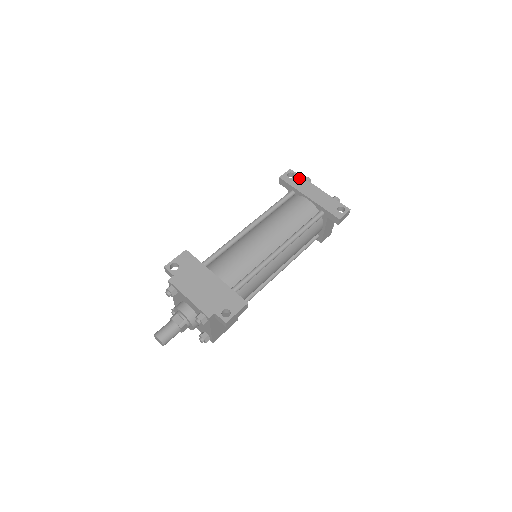
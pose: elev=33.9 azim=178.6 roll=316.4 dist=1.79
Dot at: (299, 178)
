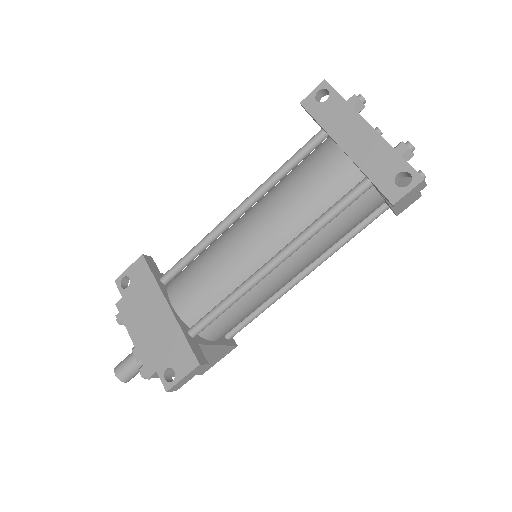
Dot at: (336, 101)
